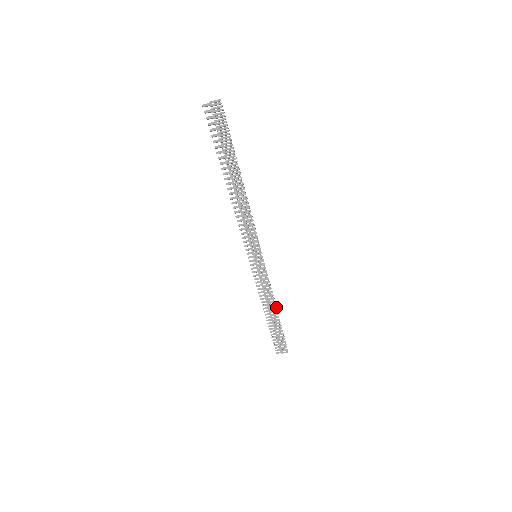
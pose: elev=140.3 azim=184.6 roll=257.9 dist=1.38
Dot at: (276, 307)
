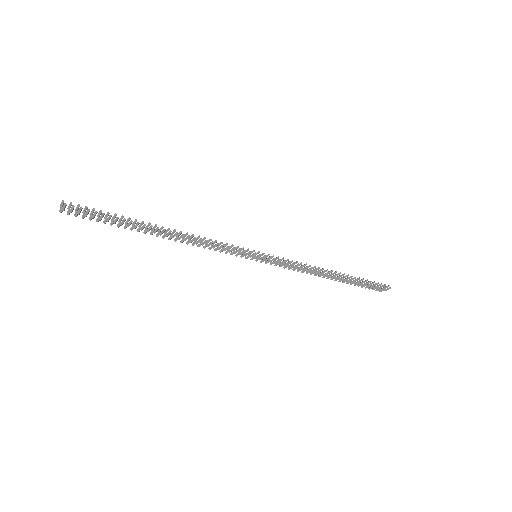
Dot at: (329, 272)
